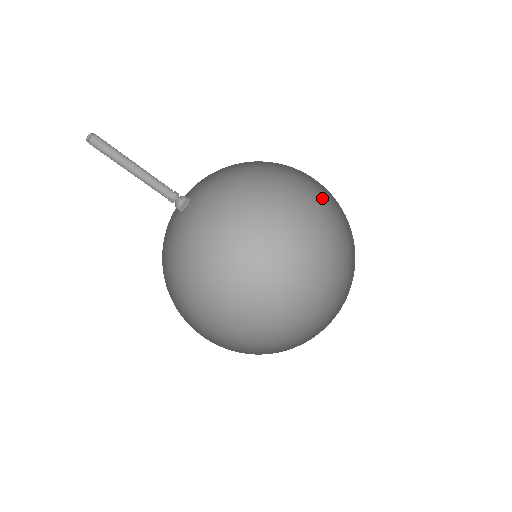
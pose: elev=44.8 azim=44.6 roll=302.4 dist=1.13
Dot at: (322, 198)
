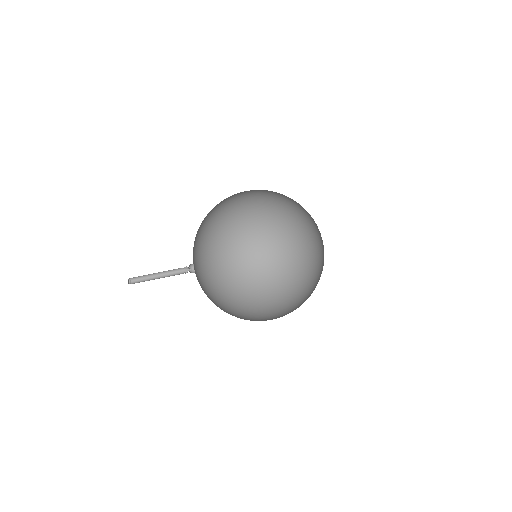
Dot at: (264, 205)
